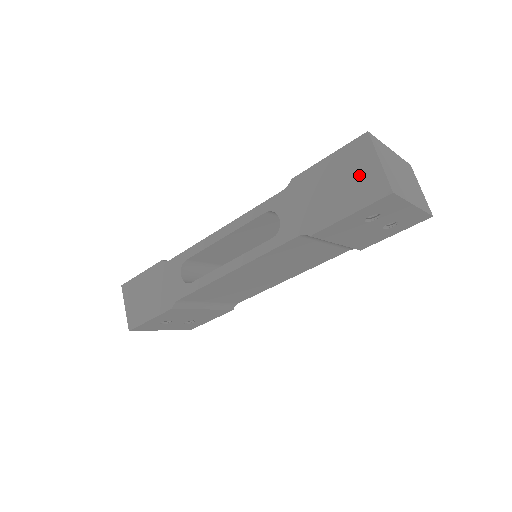
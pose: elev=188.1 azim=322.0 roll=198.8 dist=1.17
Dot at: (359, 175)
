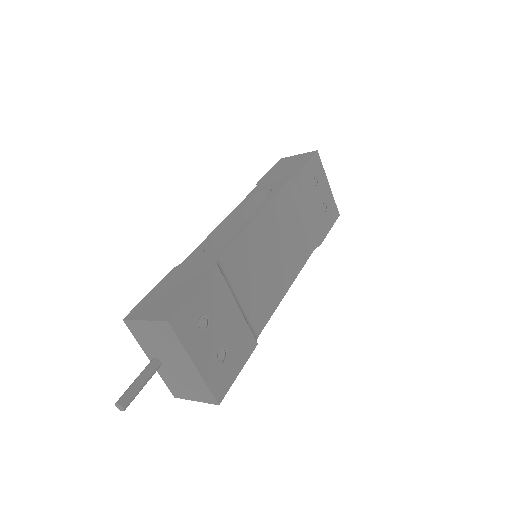
Dot at: (294, 160)
